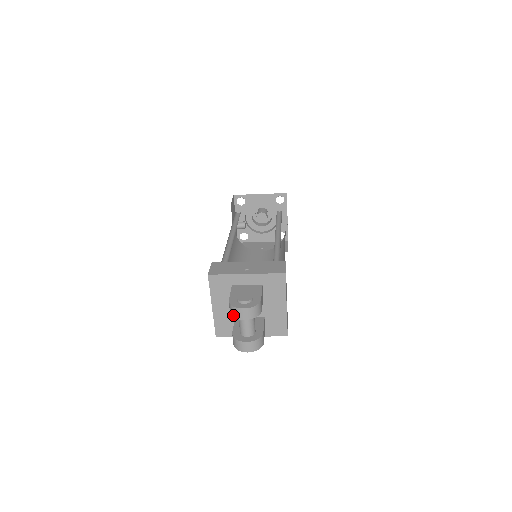
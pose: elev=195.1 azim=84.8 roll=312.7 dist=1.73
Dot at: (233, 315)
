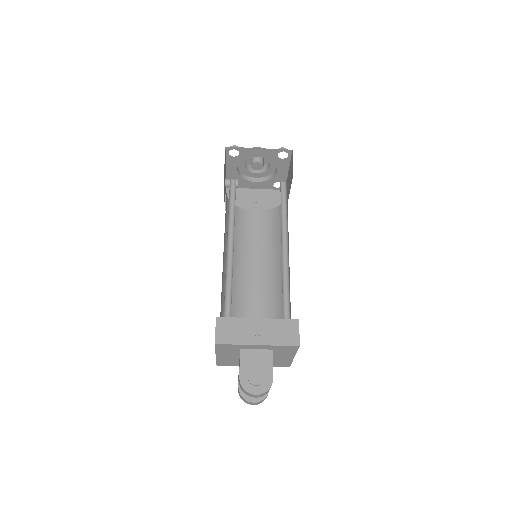
Dot at: occluded
